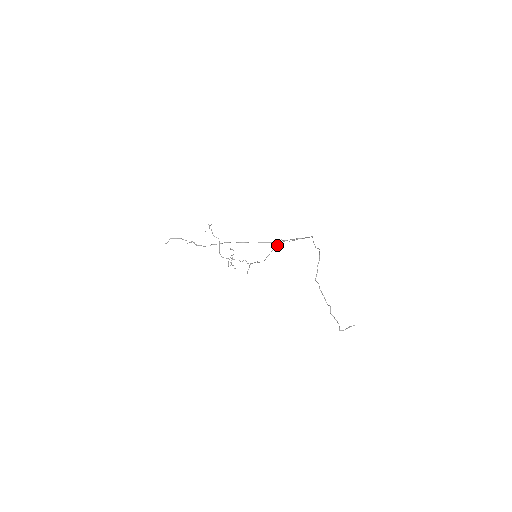
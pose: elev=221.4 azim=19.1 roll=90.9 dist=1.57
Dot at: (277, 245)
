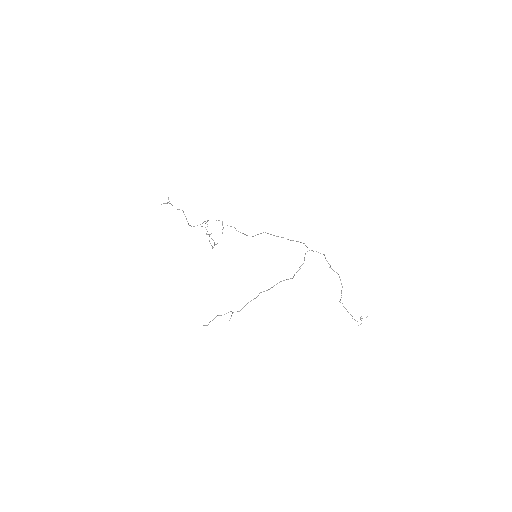
Dot at: occluded
